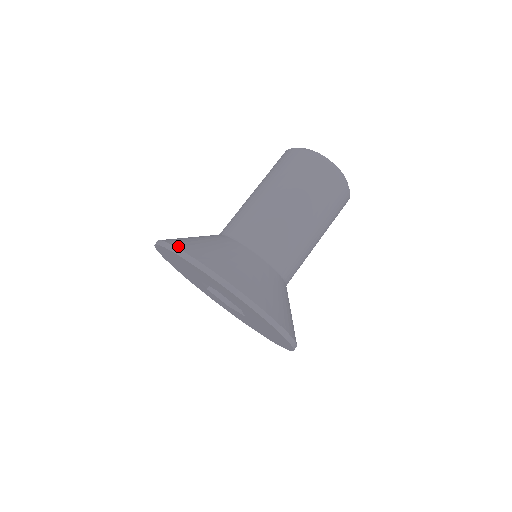
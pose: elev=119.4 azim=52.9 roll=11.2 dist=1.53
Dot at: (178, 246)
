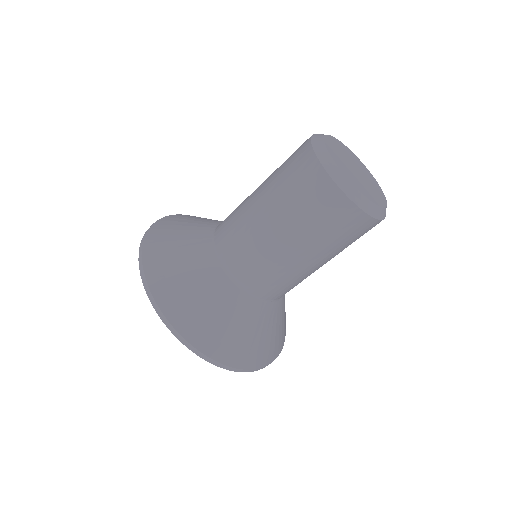
Dot at: (166, 313)
